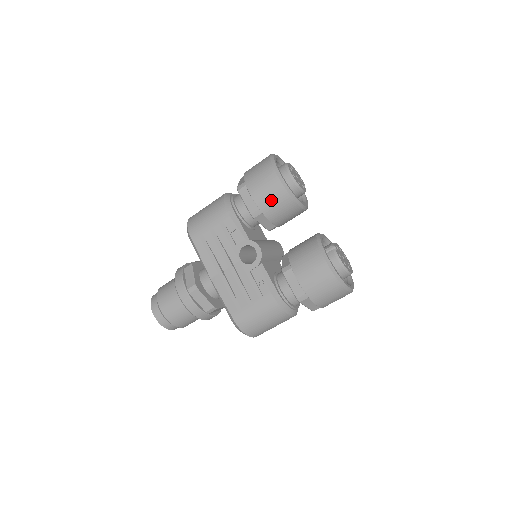
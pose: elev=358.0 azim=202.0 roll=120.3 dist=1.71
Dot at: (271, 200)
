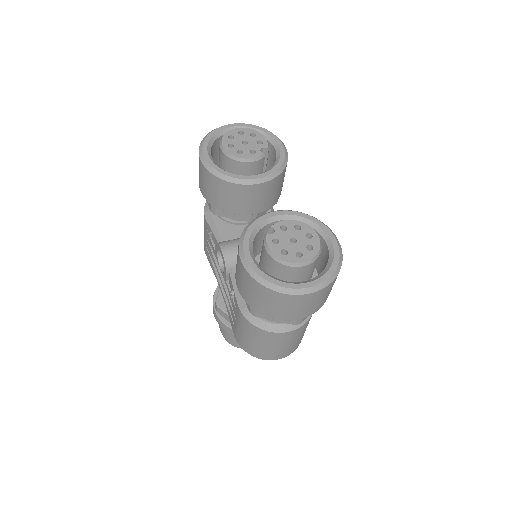
Dot at: (209, 189)
